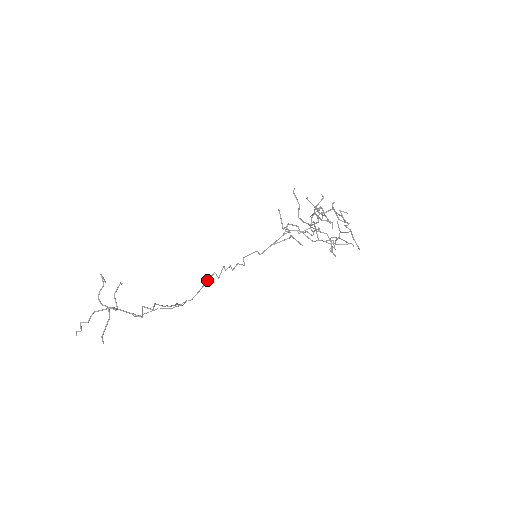
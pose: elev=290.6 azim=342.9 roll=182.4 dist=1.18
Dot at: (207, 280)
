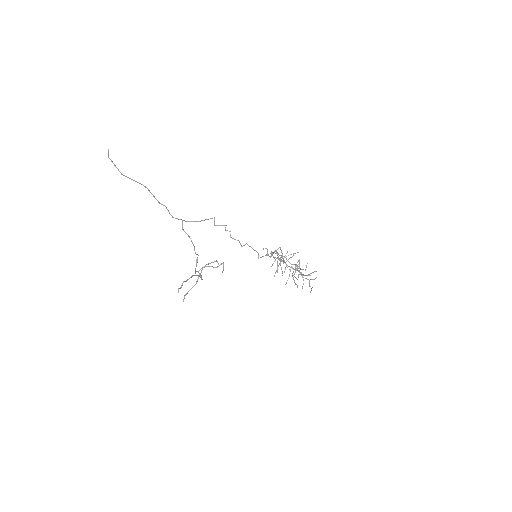
Dot at: (207, 219)
